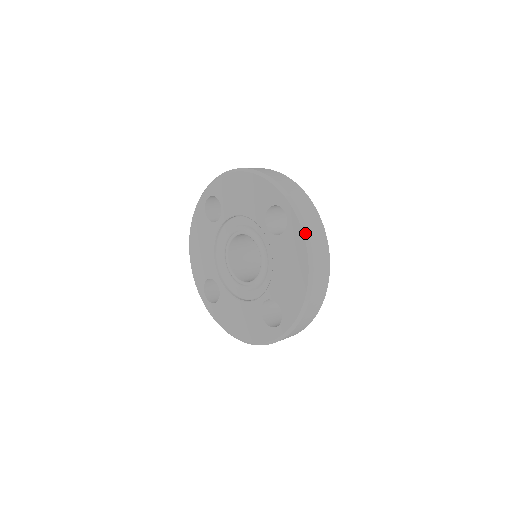
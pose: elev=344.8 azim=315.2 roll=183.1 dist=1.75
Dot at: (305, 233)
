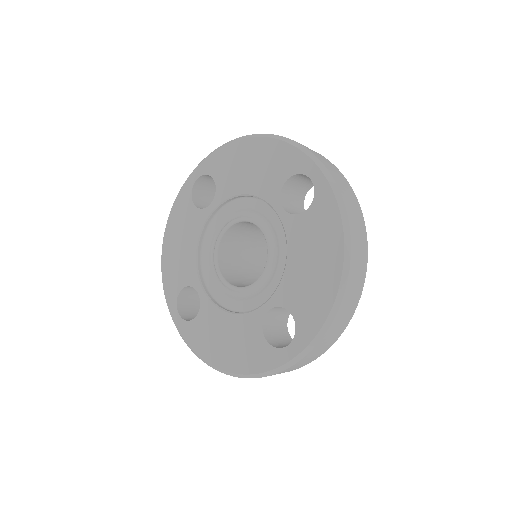
Dot at: (341, 207)
